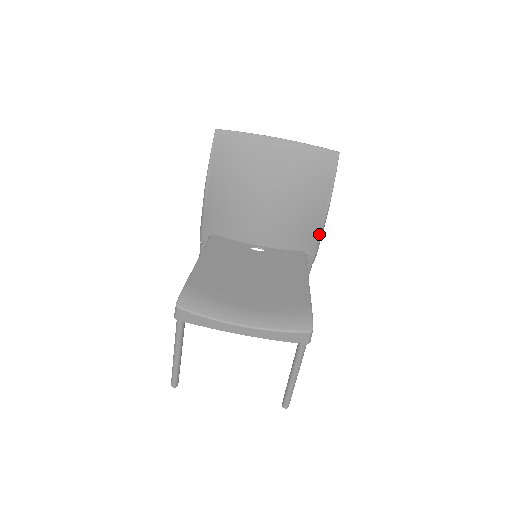
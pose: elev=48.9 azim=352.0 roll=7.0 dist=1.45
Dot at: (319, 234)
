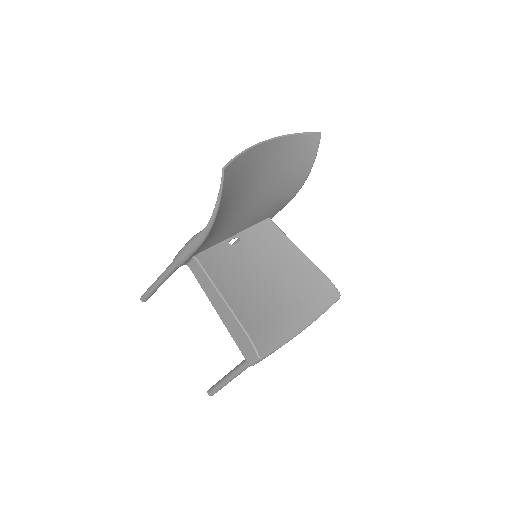
Dot at: occluded
